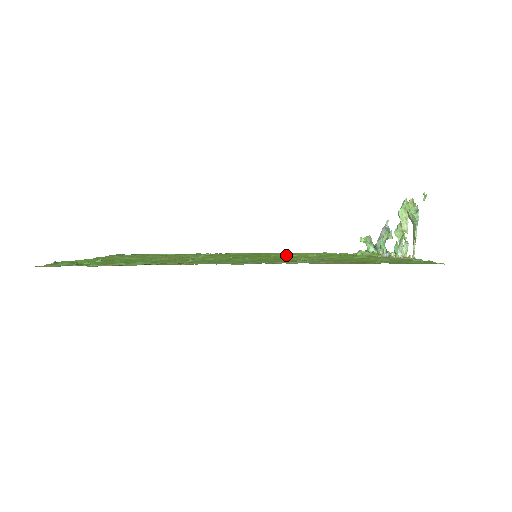
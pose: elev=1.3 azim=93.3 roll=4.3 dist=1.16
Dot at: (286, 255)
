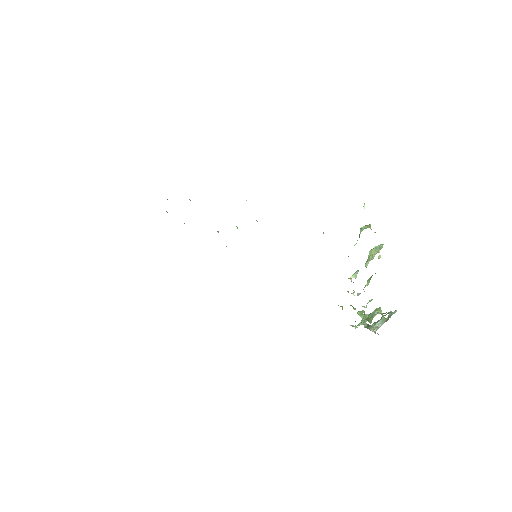
Dot at: occluded
